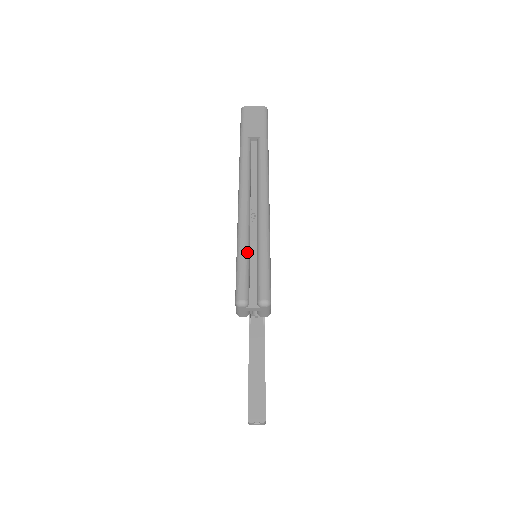
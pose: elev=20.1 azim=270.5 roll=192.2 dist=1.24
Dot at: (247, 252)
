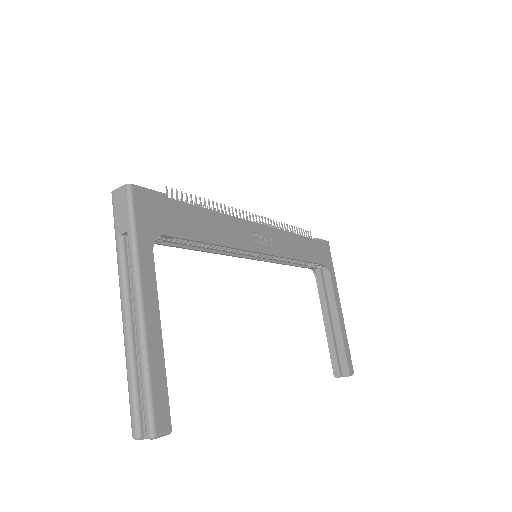
Dot at: (133, 382)
